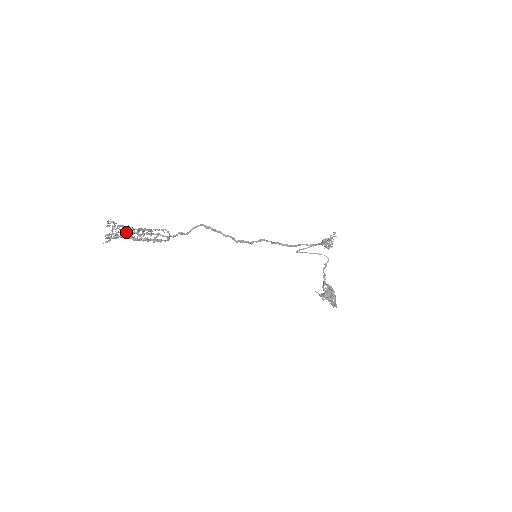
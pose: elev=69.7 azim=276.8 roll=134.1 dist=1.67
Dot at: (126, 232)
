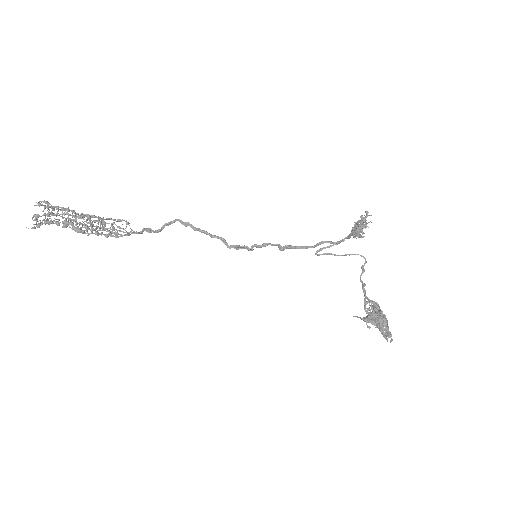
Dot at: (63, 214)
